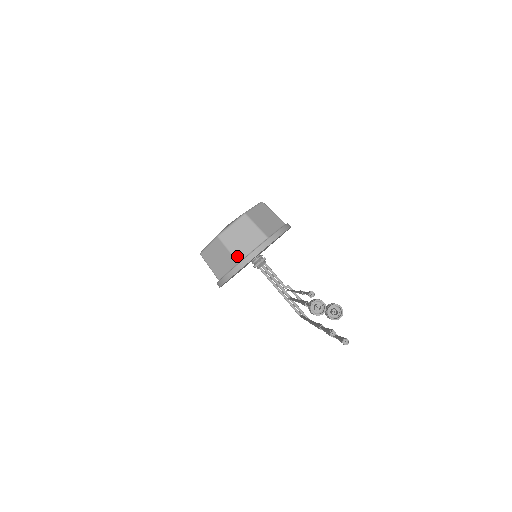
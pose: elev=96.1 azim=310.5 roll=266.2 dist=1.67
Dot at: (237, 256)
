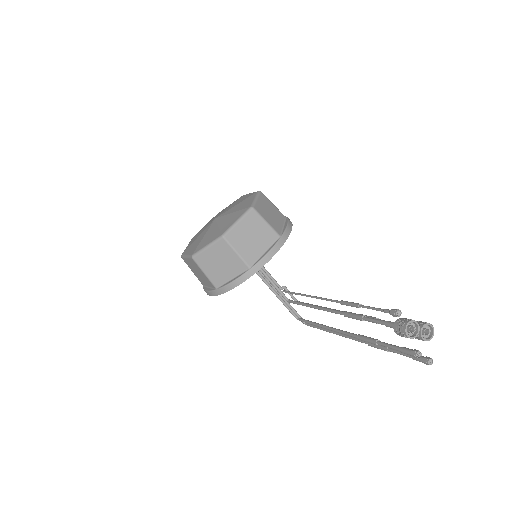
Dot at: (247, 260)
